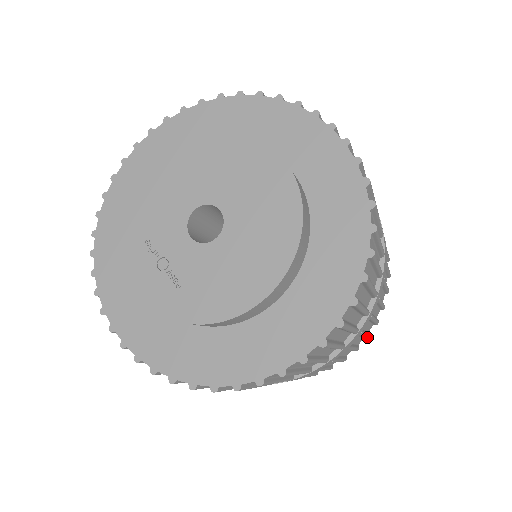
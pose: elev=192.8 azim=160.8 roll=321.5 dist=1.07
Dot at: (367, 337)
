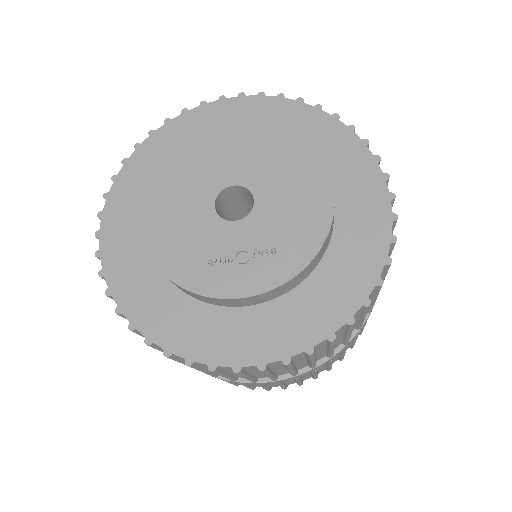
Dot at: occluded
